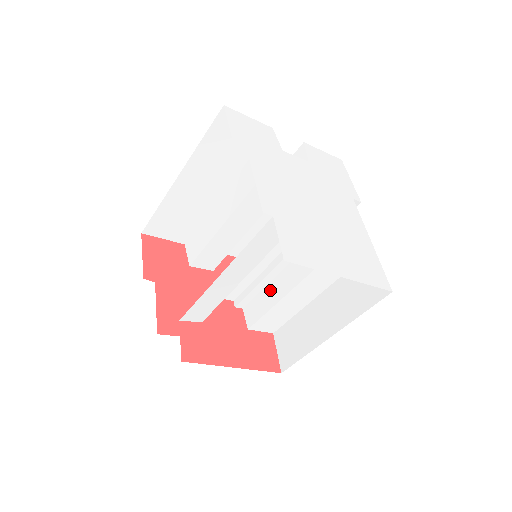
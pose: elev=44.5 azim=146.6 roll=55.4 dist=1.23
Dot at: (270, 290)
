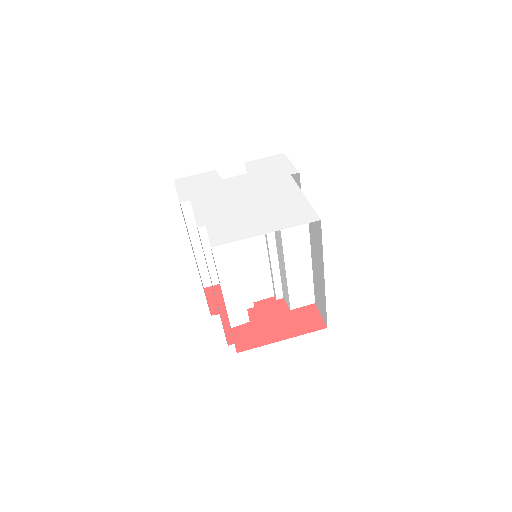
Dot at: (281, 273)
